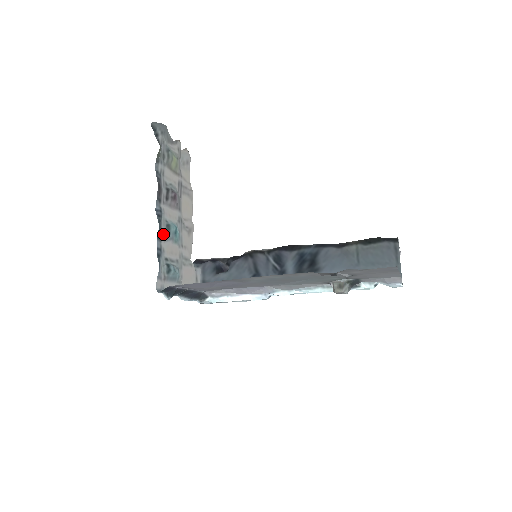
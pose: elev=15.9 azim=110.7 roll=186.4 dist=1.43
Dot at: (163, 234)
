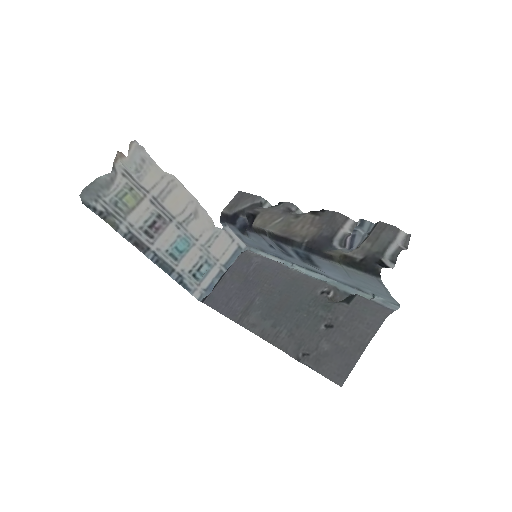
Dot at: (172, 263)
